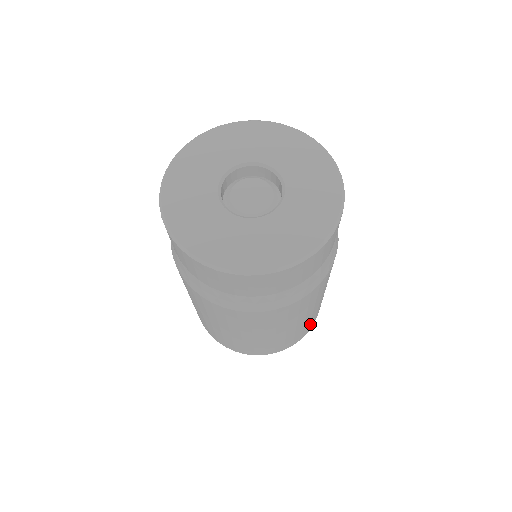
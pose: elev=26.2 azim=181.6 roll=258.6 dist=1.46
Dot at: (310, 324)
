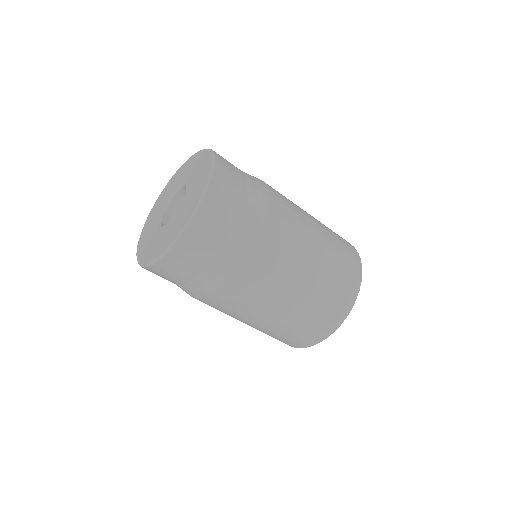
Dot at: (312, 328)
